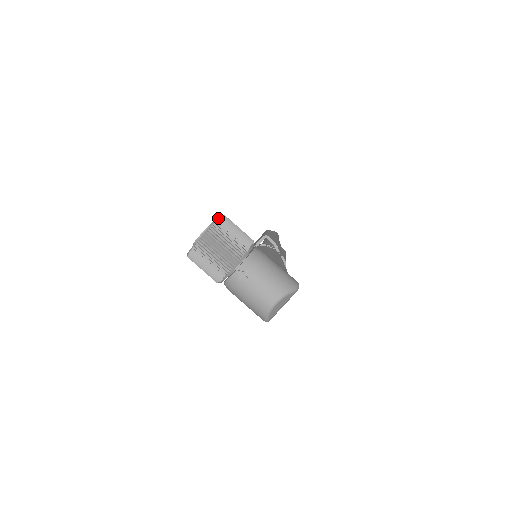
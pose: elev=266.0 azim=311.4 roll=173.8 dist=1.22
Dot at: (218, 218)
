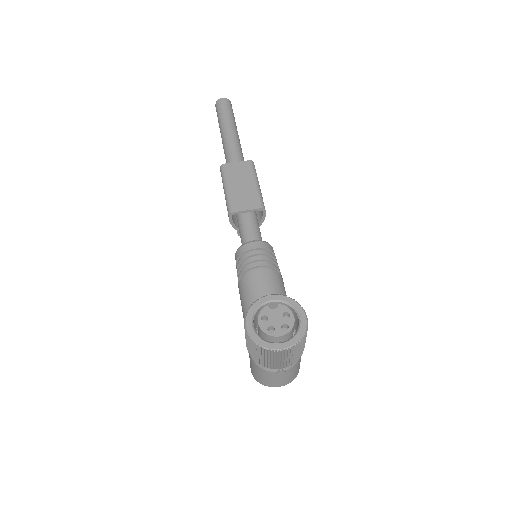
Dot at: (306, 330)
